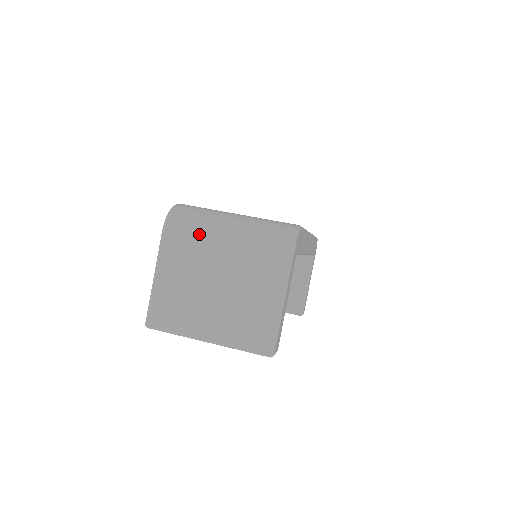
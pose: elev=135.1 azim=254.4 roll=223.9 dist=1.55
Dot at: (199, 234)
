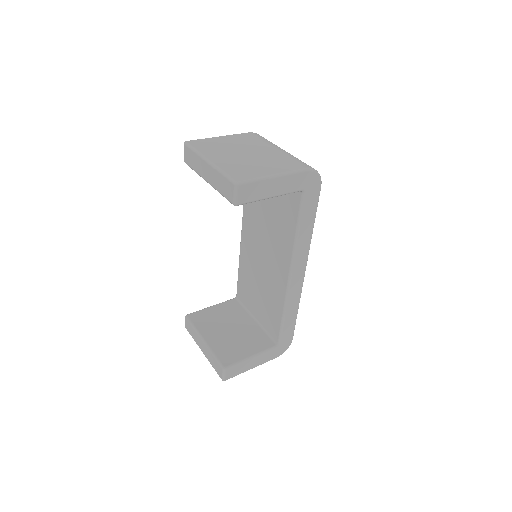
Dot at: (266, 141)
